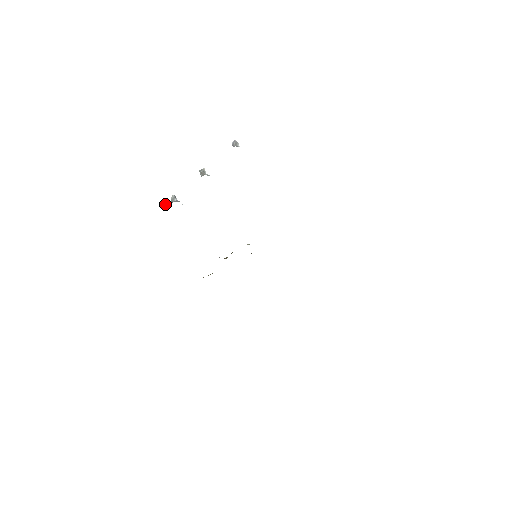
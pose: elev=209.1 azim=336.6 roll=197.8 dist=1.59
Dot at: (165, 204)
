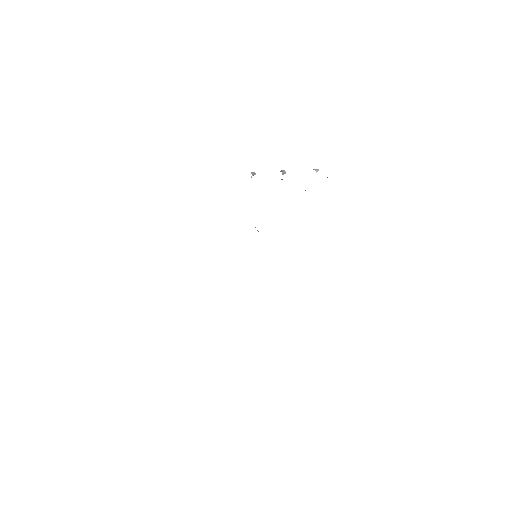
Dot at: occluded
